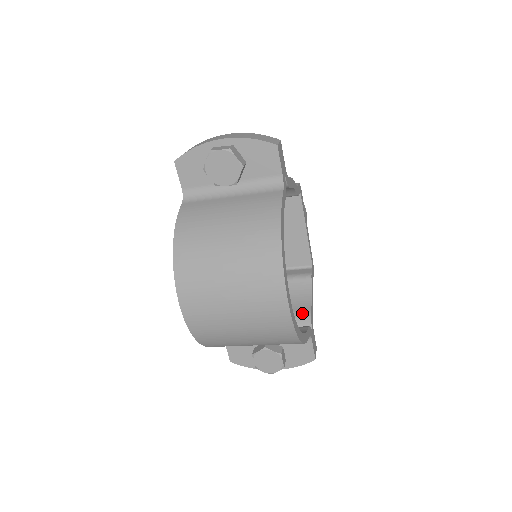
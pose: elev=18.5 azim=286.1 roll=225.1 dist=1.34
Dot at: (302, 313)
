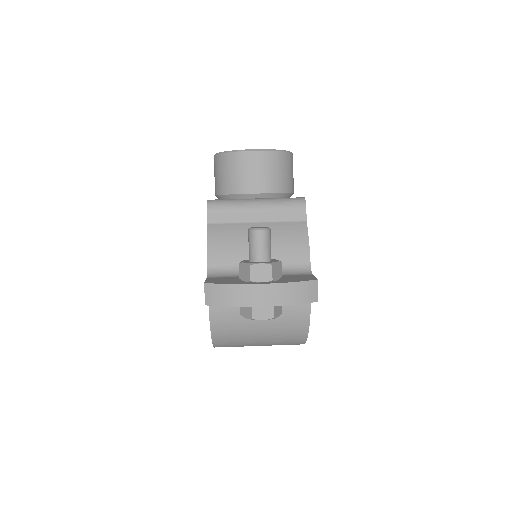
Dot at: occluded
